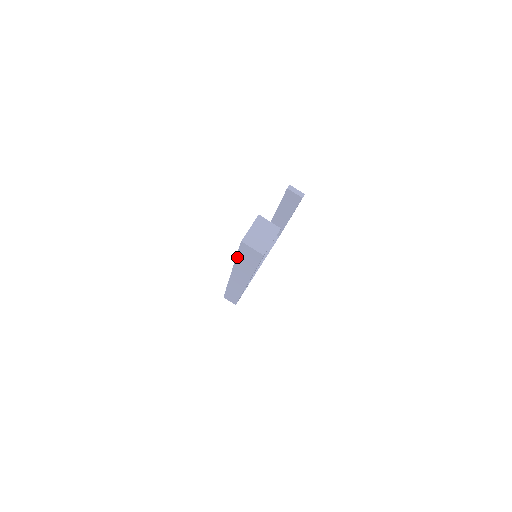
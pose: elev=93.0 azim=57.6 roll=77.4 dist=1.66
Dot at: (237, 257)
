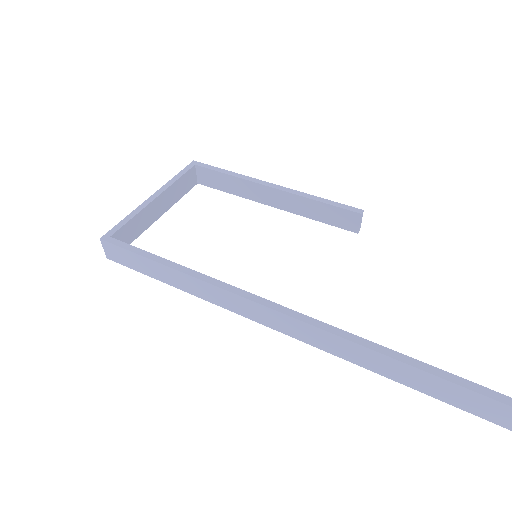
Dot at: (432, 375)
